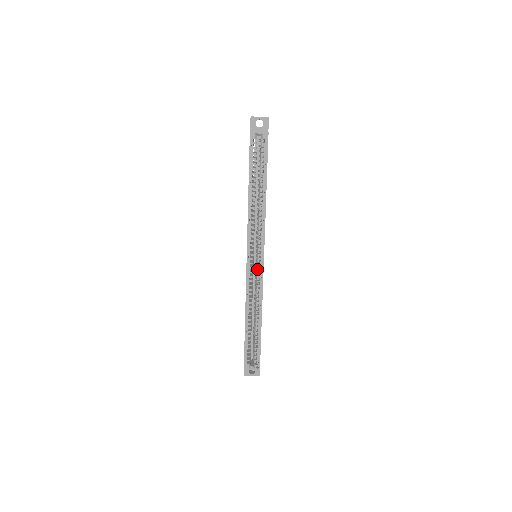
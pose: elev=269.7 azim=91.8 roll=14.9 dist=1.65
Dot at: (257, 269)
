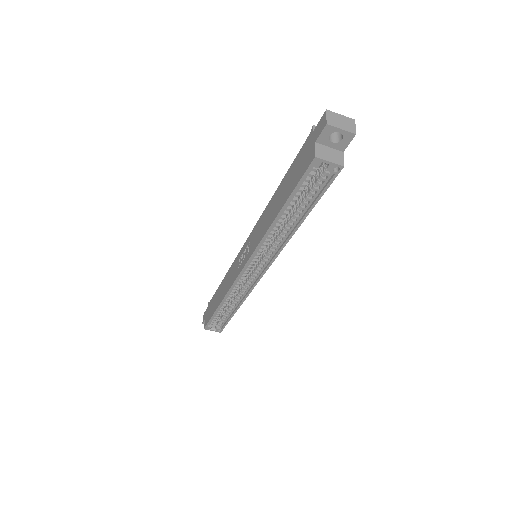
Dot at: (252, 275)
